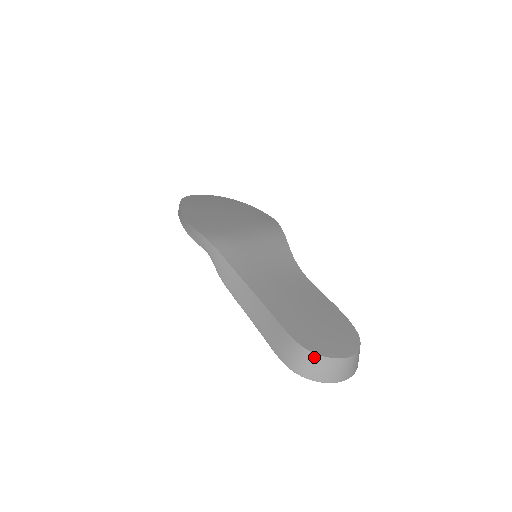
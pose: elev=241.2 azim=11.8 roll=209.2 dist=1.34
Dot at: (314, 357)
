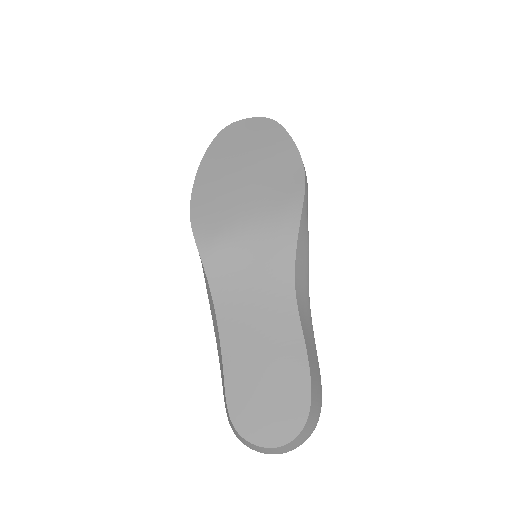
Dot at: (241, 437)
